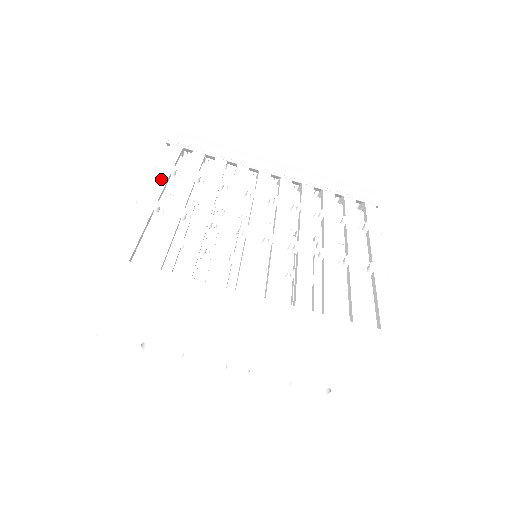
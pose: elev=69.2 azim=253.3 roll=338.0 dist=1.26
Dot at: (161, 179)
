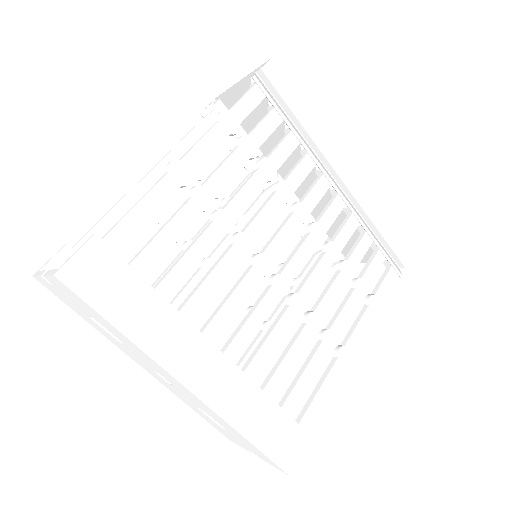
Dot at: (213, 141)
